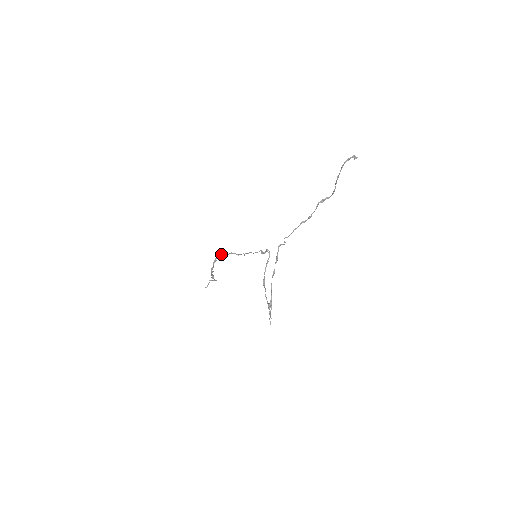
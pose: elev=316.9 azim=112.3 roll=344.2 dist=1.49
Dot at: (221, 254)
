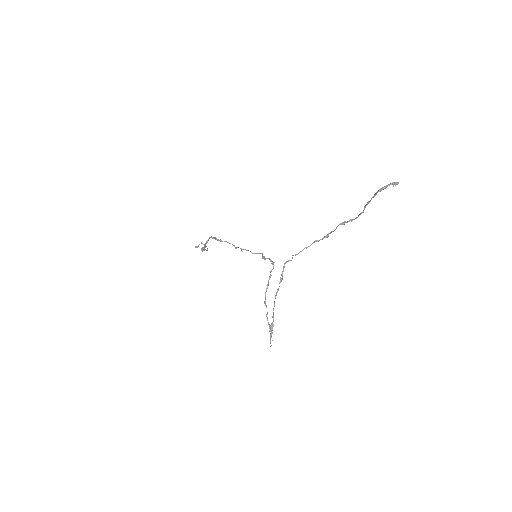
Dot at: (214, 238)
